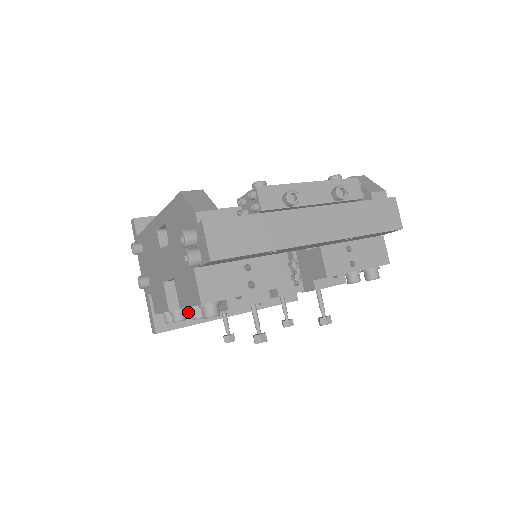
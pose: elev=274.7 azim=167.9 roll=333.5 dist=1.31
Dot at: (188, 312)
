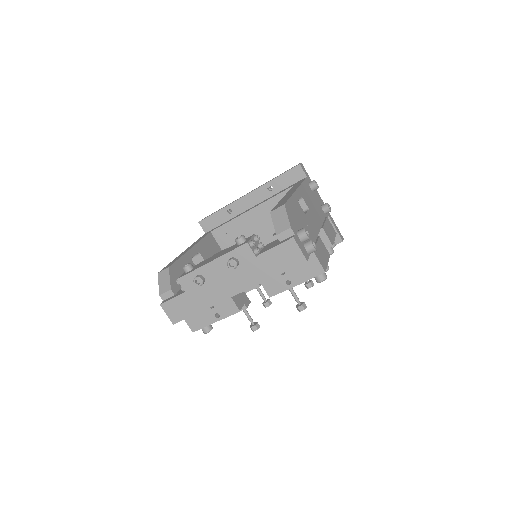
Dot at: occluded
